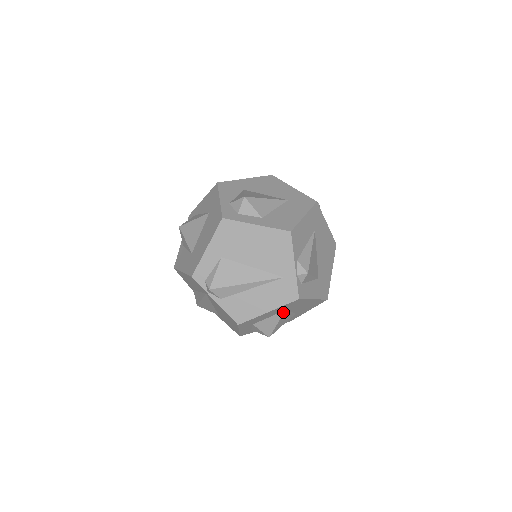
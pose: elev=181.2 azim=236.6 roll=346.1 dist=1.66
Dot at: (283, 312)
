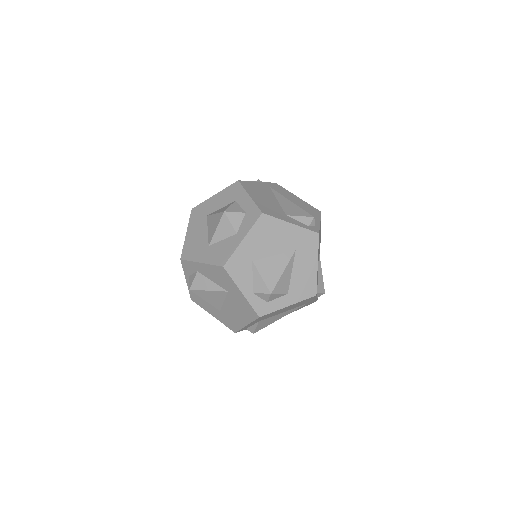
Dot at: occluded
